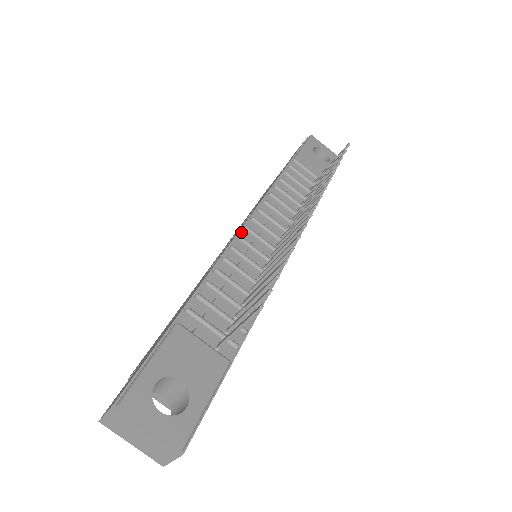
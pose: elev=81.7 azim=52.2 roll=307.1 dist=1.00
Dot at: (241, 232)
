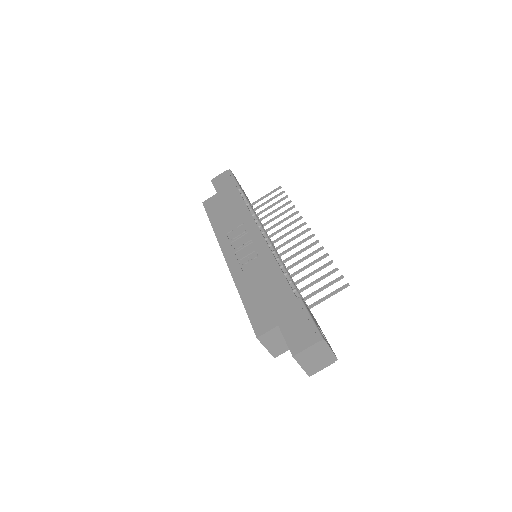
Dot at: (266, 241)
